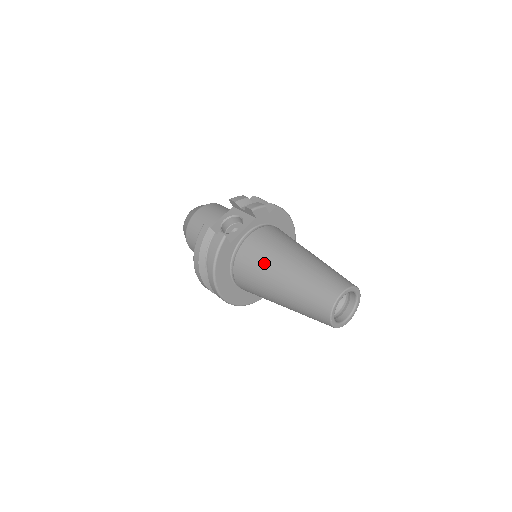
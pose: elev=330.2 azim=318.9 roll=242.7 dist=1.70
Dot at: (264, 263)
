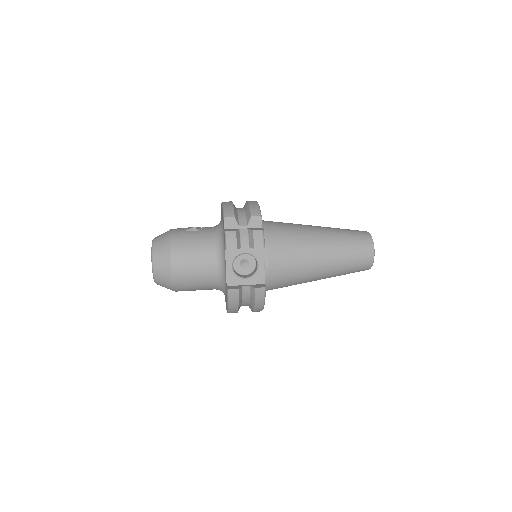
Dot at: (300, 273)
